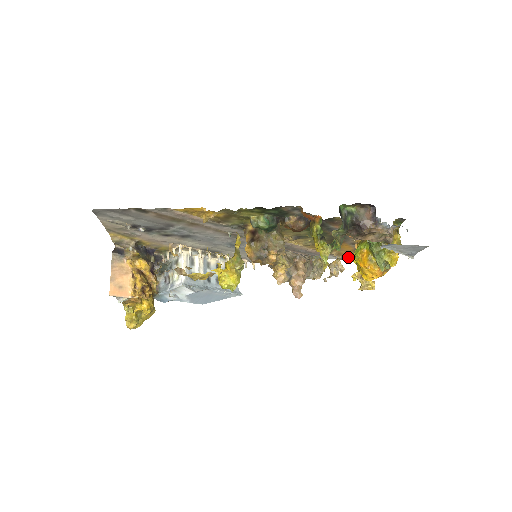
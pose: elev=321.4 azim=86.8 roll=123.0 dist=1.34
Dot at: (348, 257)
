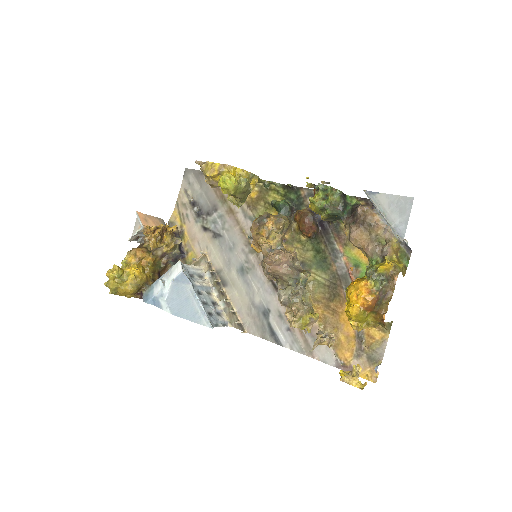
Dot at: (348, 367)
